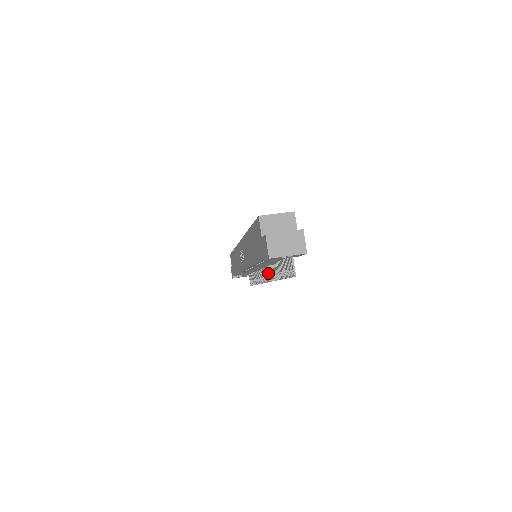
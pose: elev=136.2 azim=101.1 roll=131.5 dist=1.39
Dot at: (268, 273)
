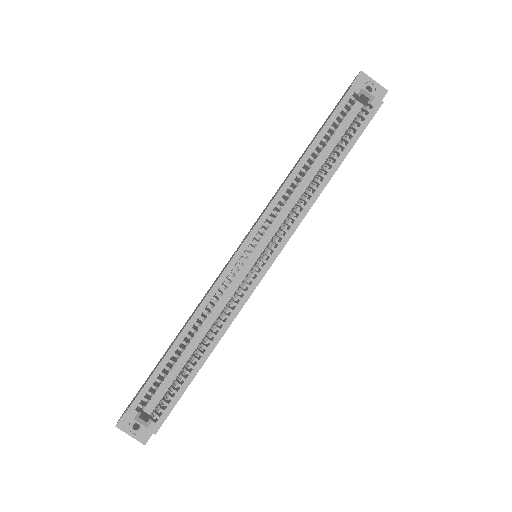
Dot at: occluded
